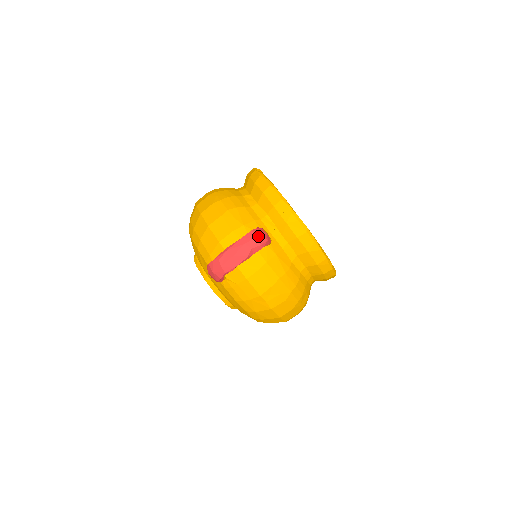
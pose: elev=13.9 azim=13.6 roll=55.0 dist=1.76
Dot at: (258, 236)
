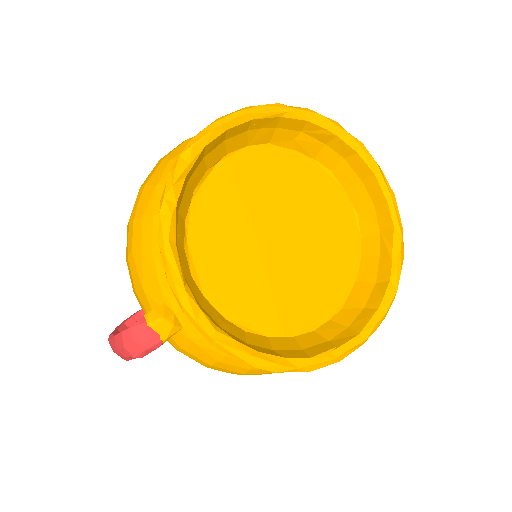
Dot at: (128, 345)
